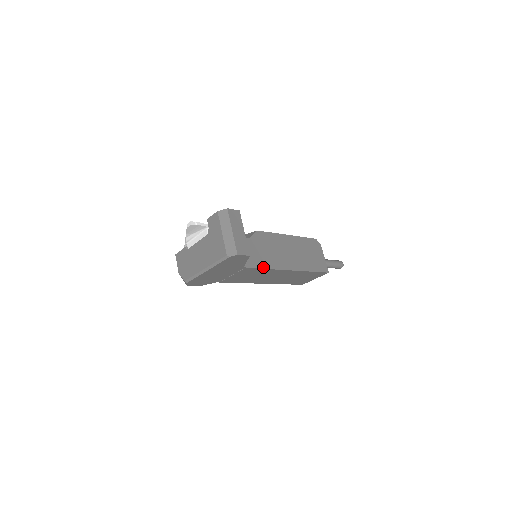
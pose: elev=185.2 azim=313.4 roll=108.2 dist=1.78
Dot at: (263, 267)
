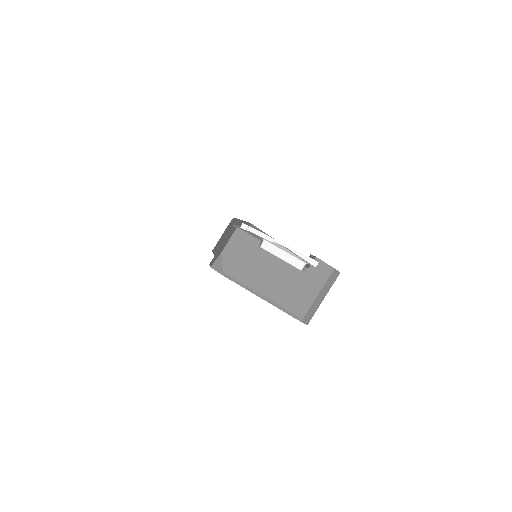
Dot at: occluded
